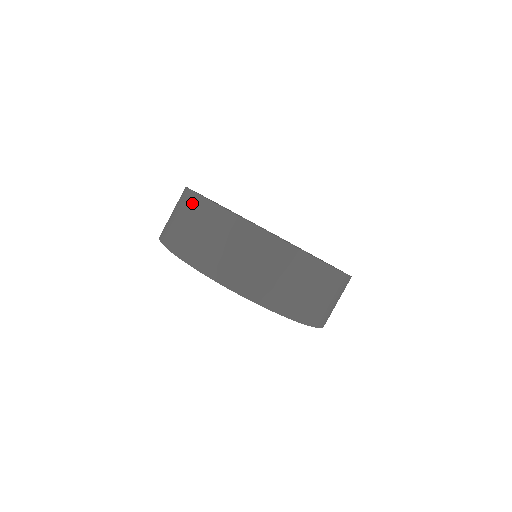
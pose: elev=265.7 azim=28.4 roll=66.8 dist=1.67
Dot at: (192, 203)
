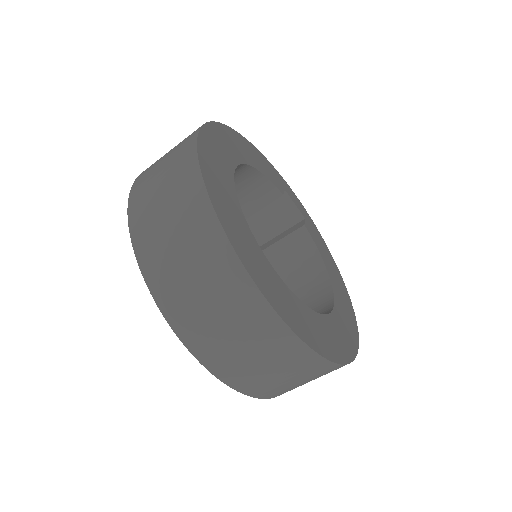
Dot at: (209, 241)
